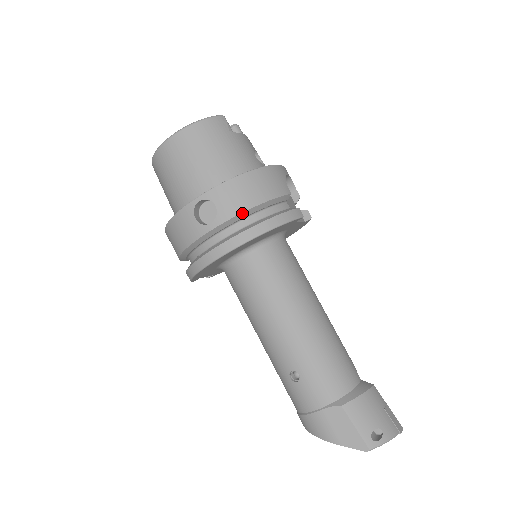
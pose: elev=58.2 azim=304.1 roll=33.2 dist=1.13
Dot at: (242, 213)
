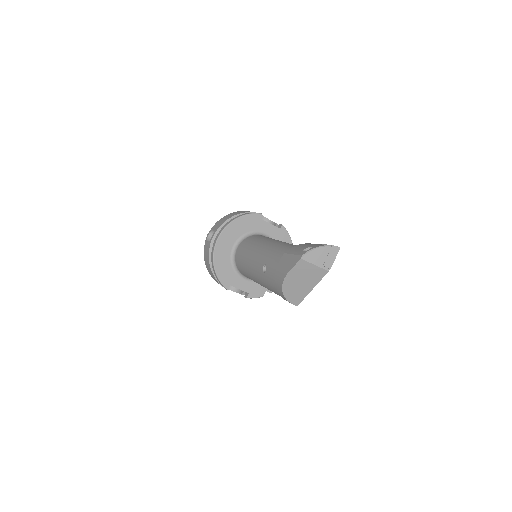
Dot at: (224, 223)
